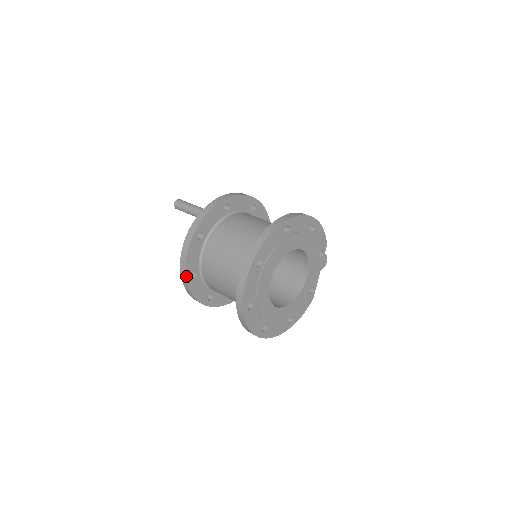
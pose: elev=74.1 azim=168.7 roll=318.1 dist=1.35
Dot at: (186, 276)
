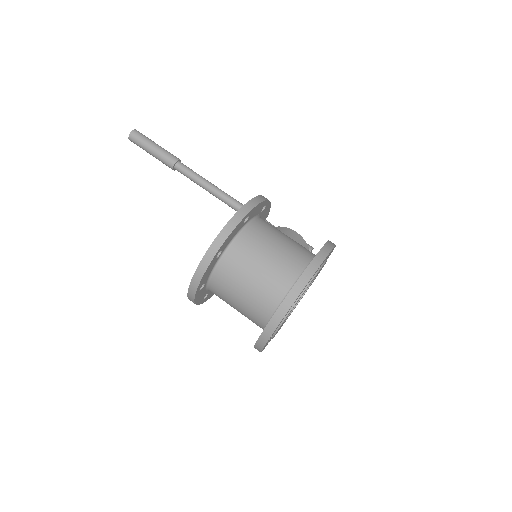
Dot at: (196, 291)
